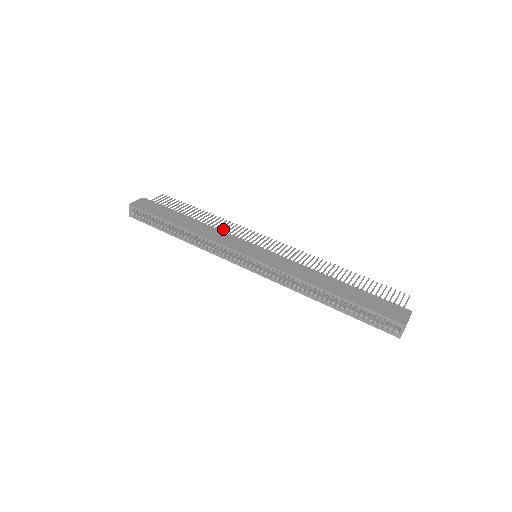
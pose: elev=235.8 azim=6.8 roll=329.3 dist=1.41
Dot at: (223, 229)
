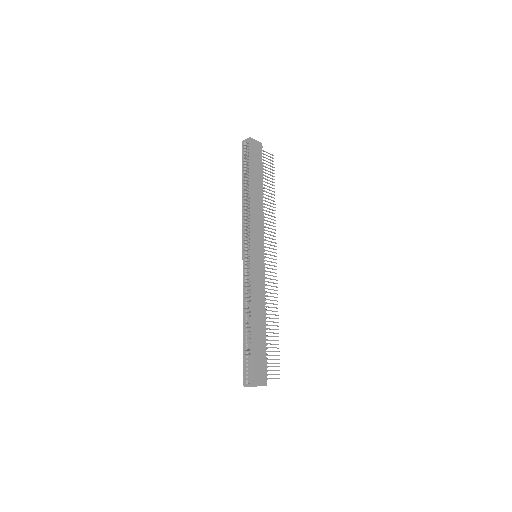
Dot at: occluded
